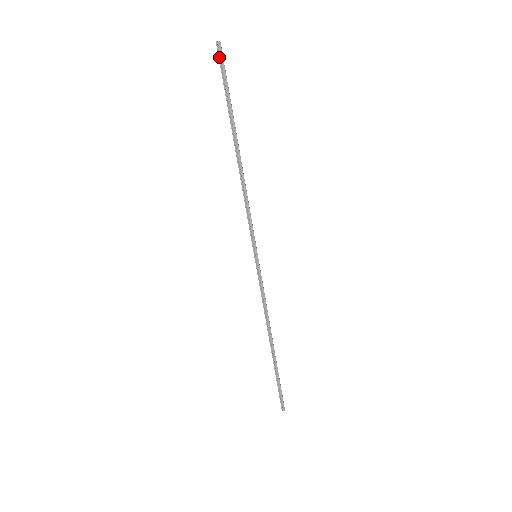
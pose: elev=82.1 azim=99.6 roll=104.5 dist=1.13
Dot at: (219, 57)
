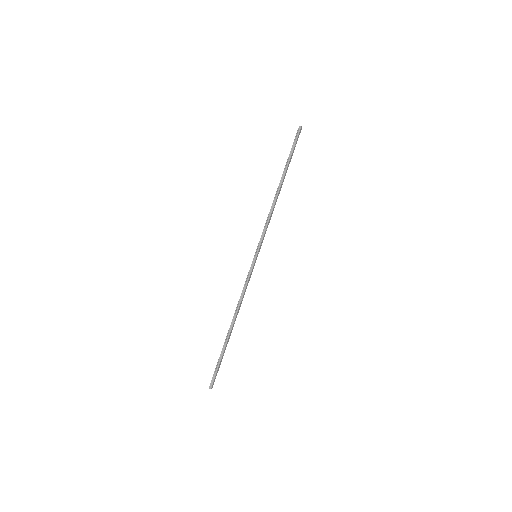
Dot at: (297, 134)
